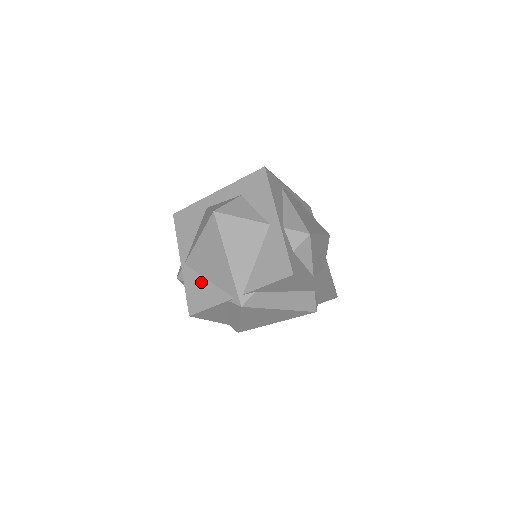
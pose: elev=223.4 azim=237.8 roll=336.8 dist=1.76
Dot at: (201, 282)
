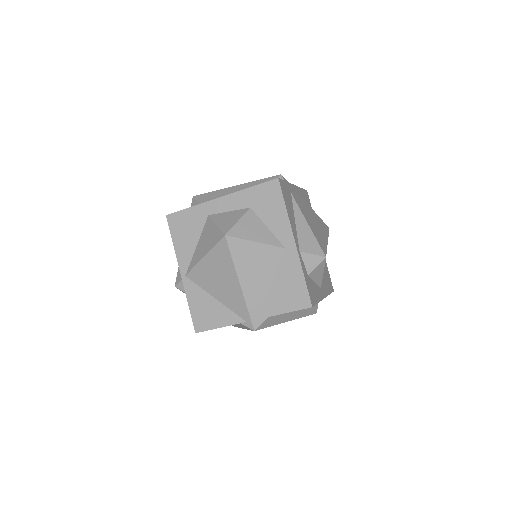
Dot at: (207, 299)
